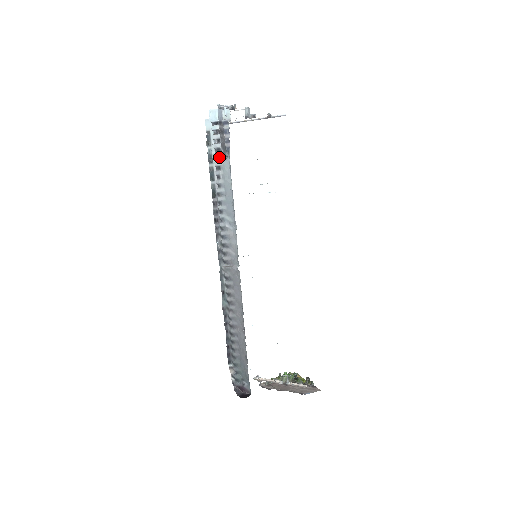
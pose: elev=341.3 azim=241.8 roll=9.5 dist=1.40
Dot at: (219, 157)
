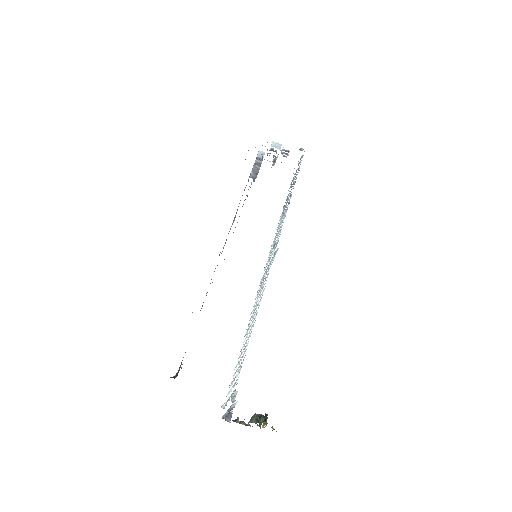
Dot at: occluded
